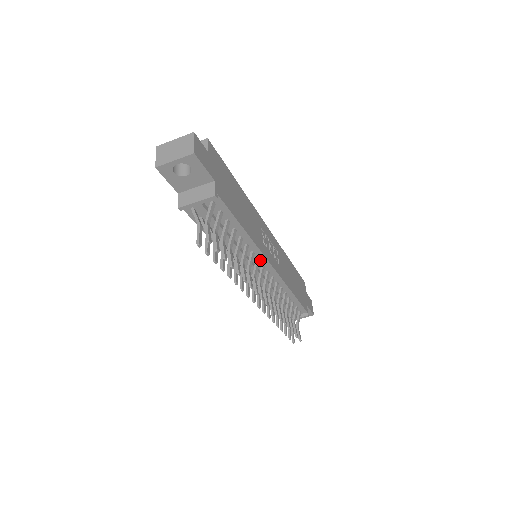
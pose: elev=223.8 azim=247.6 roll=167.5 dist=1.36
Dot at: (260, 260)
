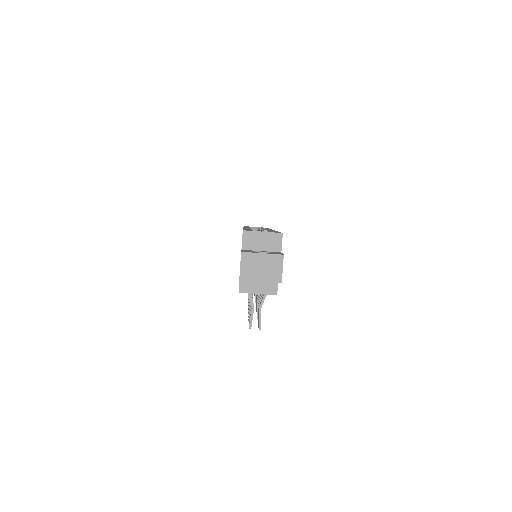
Dot at: occluded
